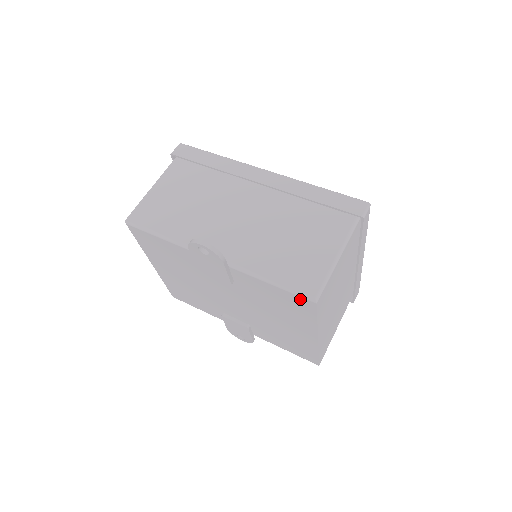
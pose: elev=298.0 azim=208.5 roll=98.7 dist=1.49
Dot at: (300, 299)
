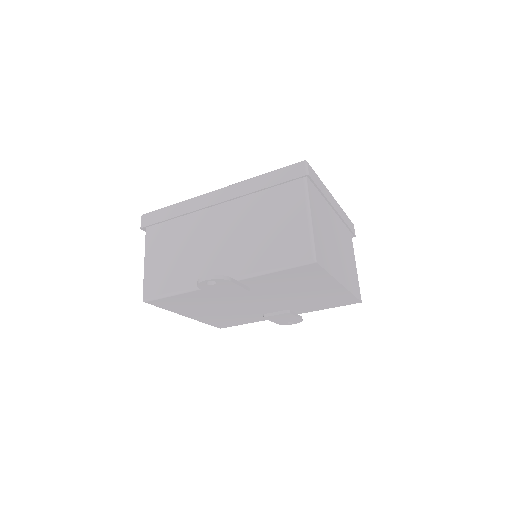
Dot at: (303, 268)
